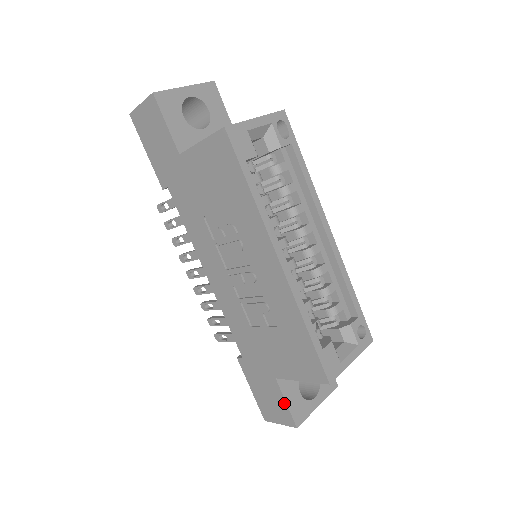
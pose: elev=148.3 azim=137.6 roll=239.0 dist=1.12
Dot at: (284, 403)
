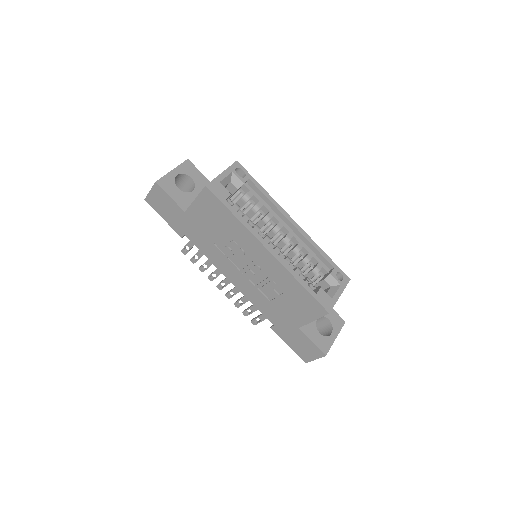
Dot at: (311, 343)
